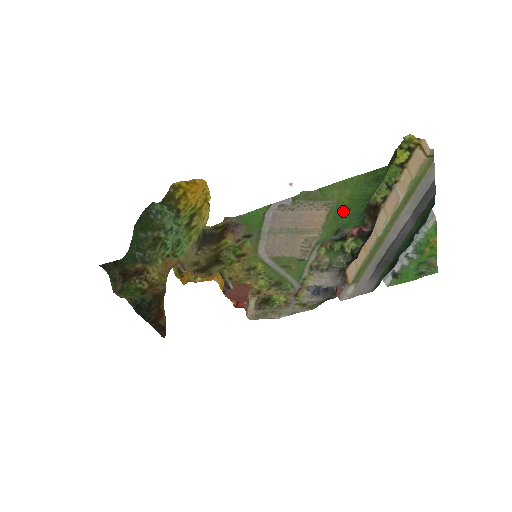
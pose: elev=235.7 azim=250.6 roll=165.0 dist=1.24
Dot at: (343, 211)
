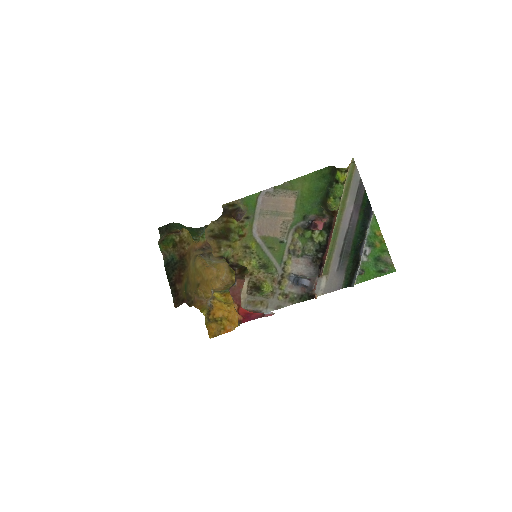
Dot at: (306, 200)
